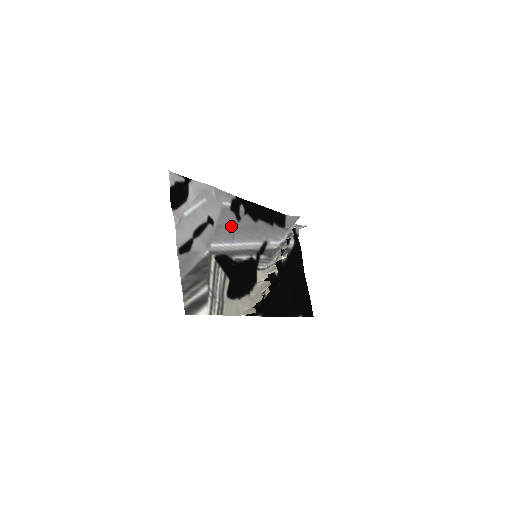
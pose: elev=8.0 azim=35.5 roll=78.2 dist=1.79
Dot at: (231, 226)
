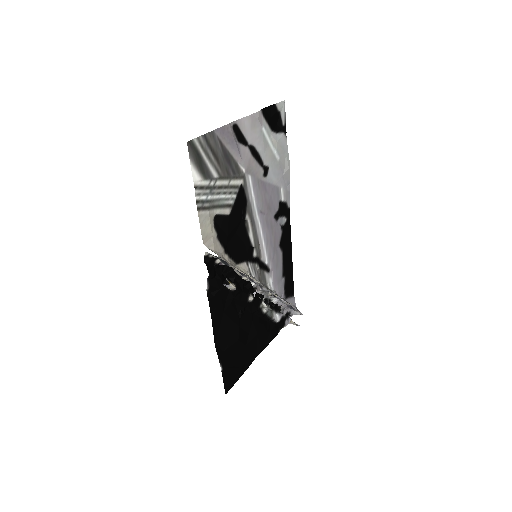
Dot at: (269, 206)
